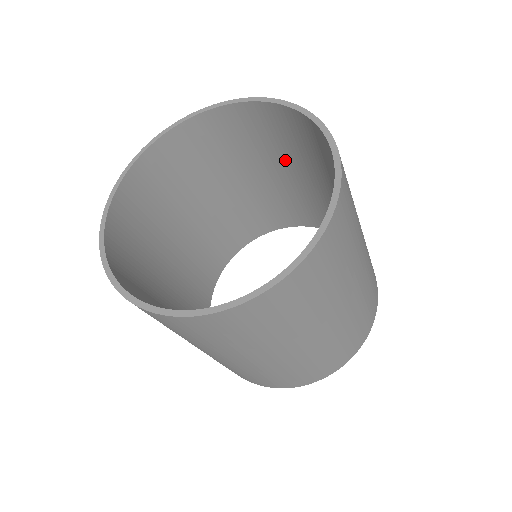
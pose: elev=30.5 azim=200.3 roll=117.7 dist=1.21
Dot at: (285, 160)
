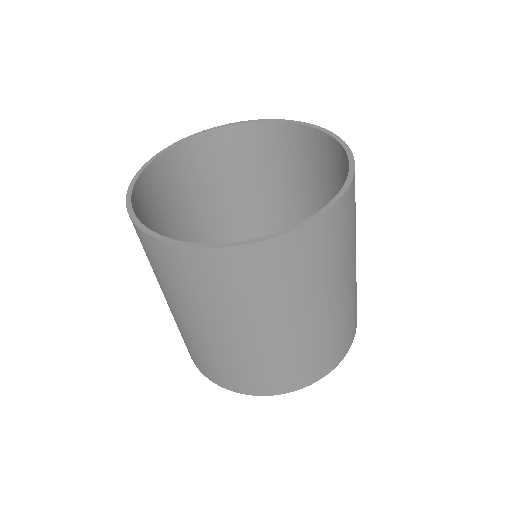
Dot at: occluded
